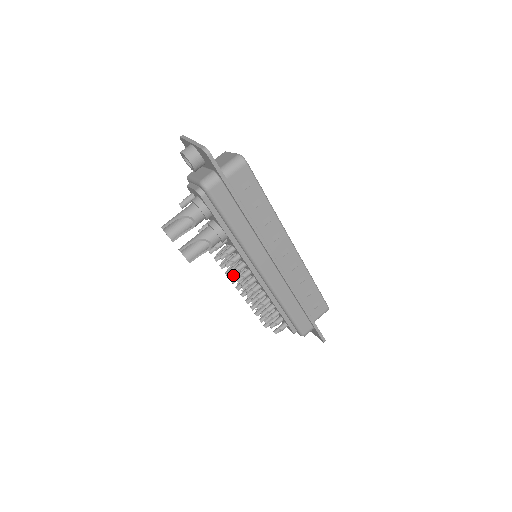
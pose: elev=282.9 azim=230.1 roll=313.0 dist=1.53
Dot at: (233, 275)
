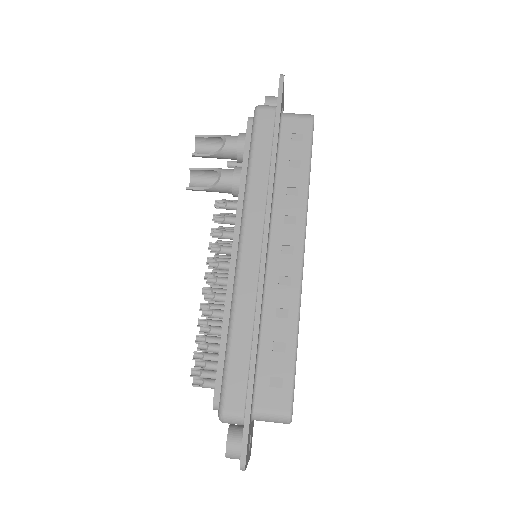
Dot at: occluded
